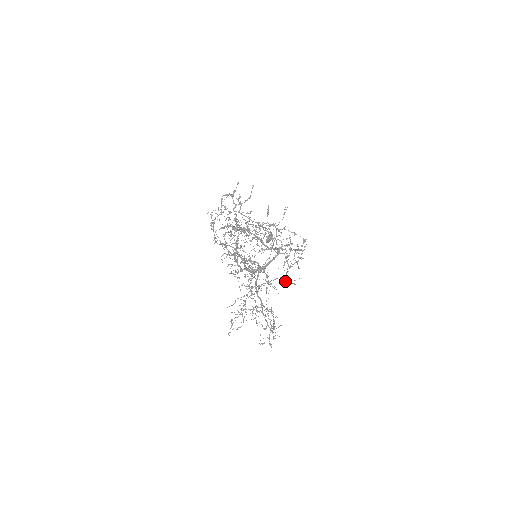
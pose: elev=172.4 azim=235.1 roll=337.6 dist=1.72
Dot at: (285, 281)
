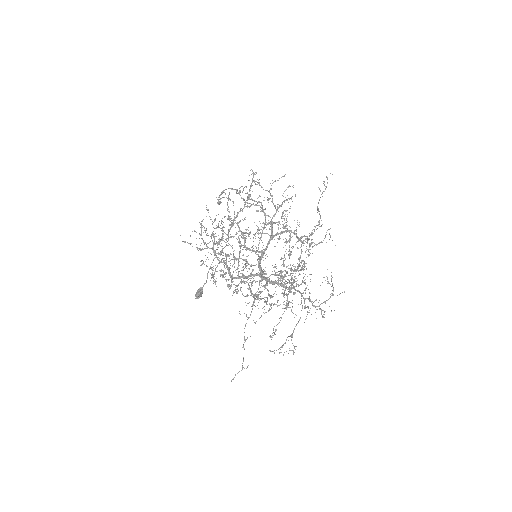
Dot at: occluded
